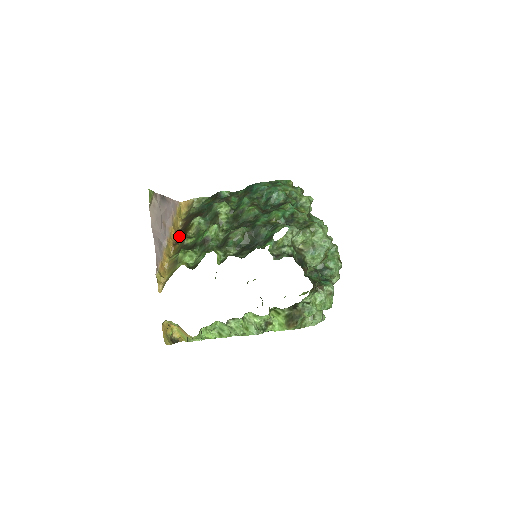
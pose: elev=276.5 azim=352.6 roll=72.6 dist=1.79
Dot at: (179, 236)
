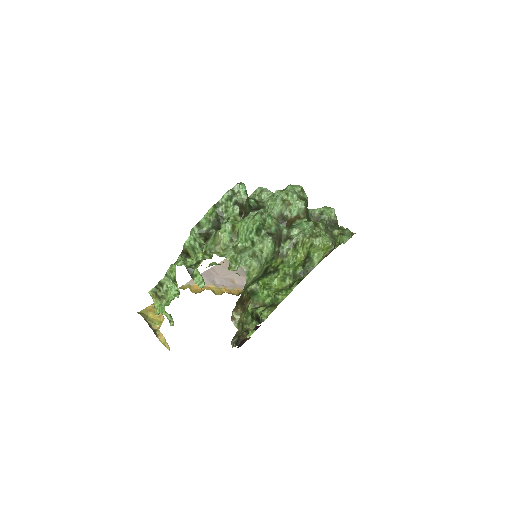
Dot at: (240, 293)
